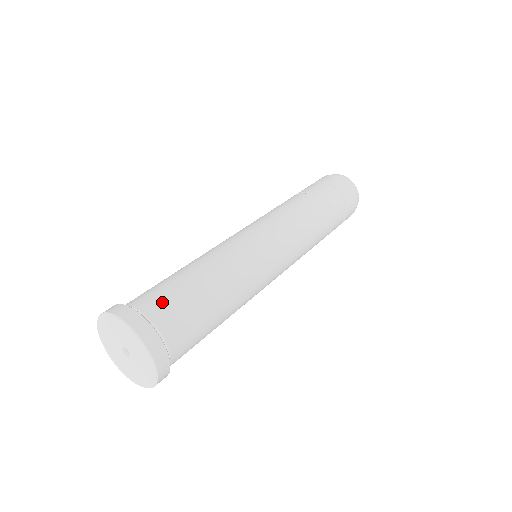
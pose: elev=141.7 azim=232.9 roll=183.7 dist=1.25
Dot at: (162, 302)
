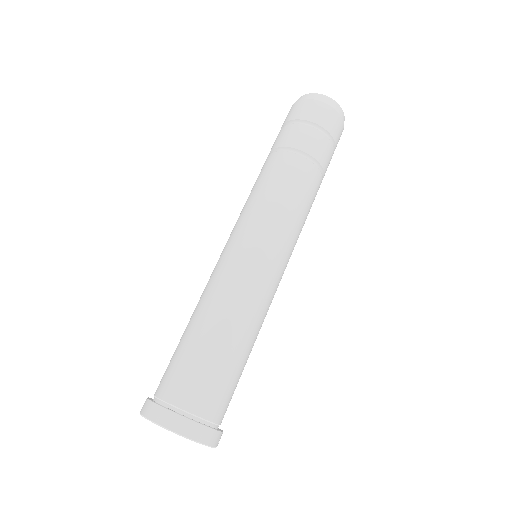
Dot at: (199, 390)
